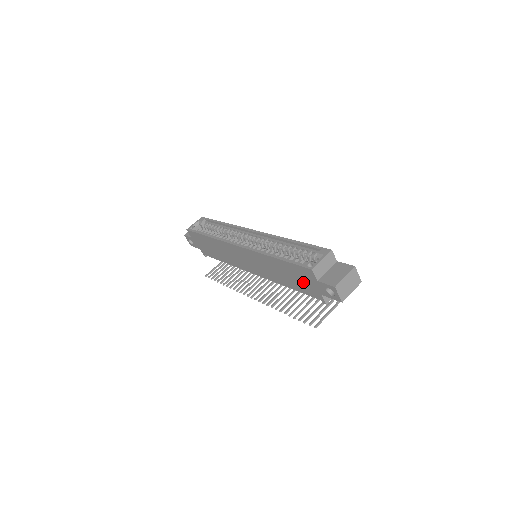
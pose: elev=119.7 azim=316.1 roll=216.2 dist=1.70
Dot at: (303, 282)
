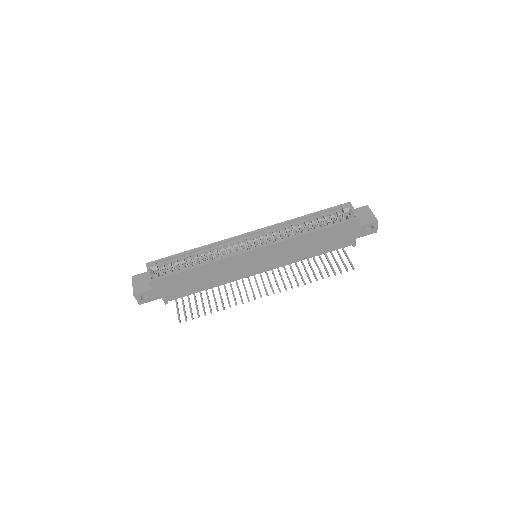
Dot at: (339, 238)
